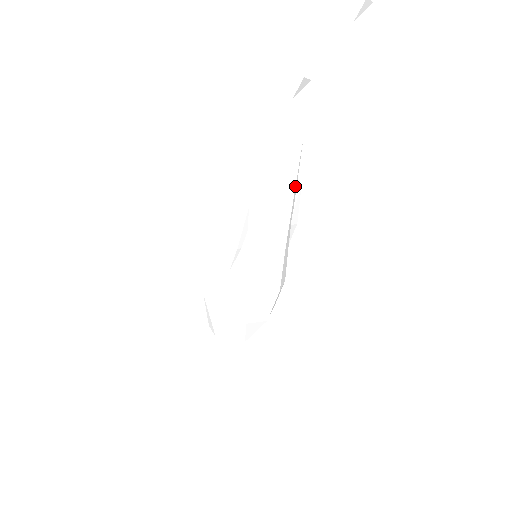
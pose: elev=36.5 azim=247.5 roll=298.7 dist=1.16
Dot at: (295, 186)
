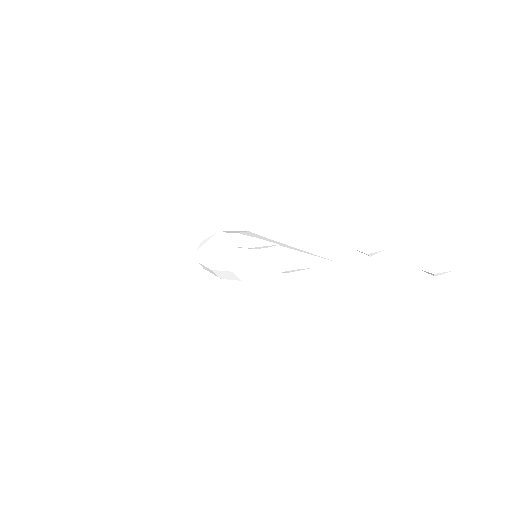
Dot at: occluded
